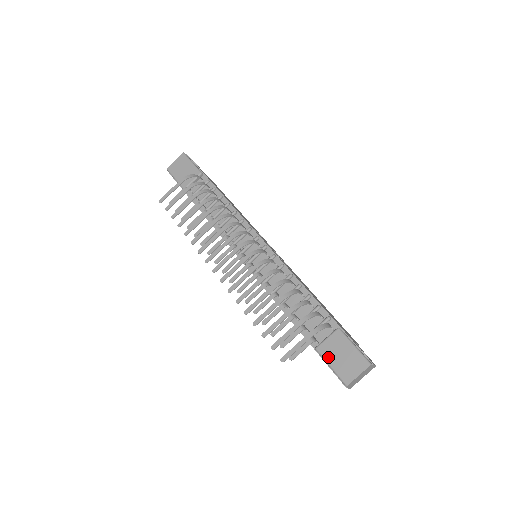
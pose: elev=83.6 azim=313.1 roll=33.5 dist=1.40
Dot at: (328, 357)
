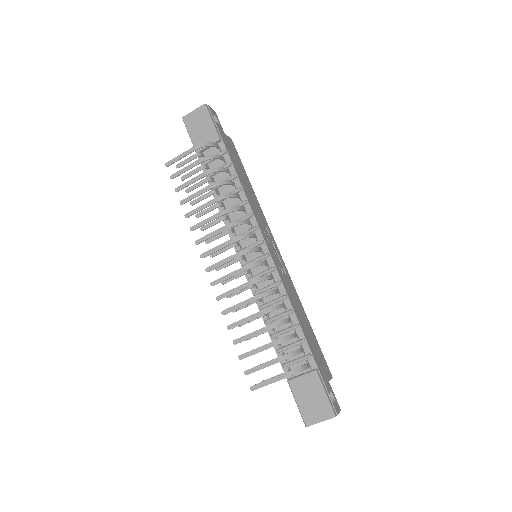
Dot at: (297, 394)
